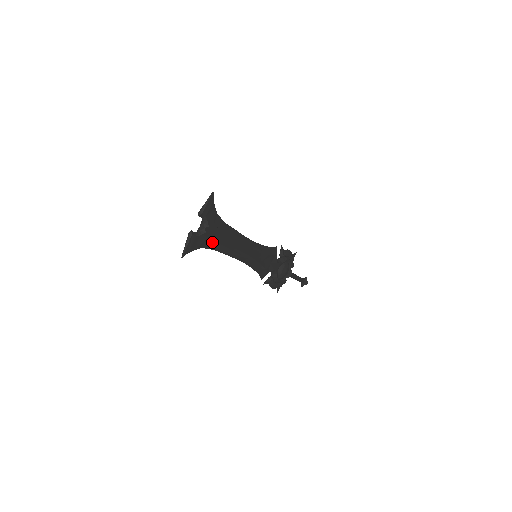
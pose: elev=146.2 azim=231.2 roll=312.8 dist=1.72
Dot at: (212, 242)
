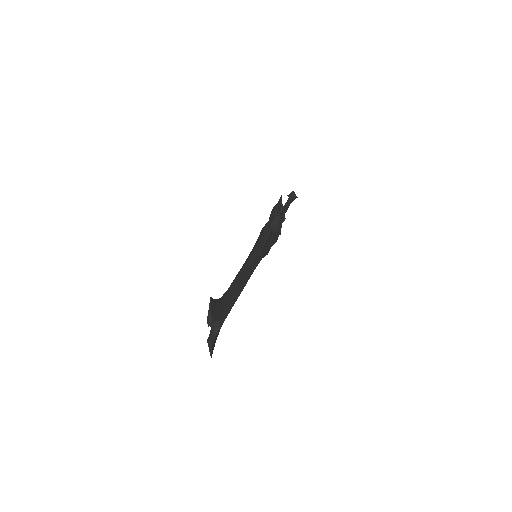
Dot at: occluded
